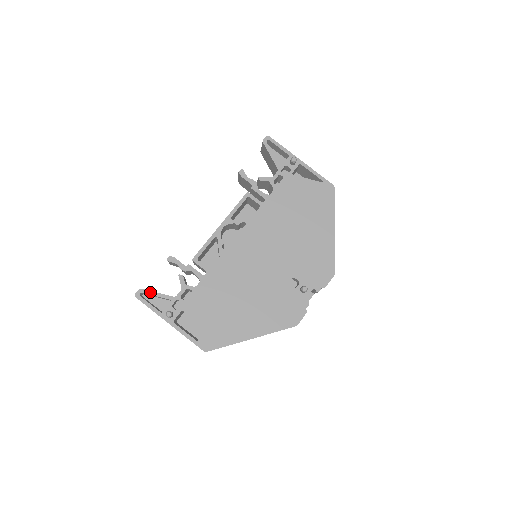
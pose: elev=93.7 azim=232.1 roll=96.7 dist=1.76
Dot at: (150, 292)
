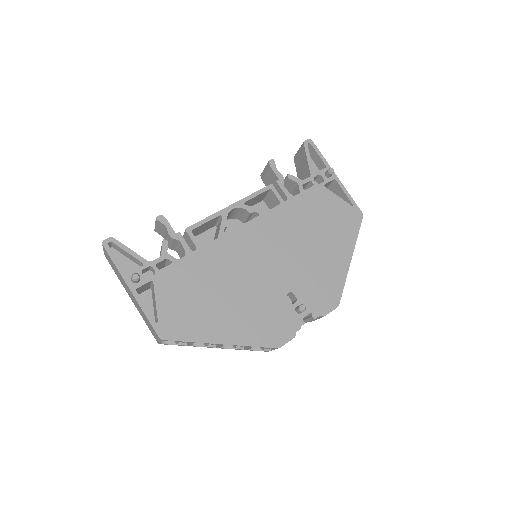
Dot at: (122, 245)
